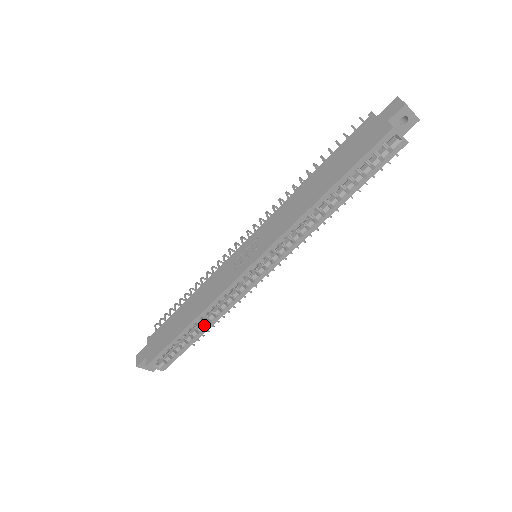
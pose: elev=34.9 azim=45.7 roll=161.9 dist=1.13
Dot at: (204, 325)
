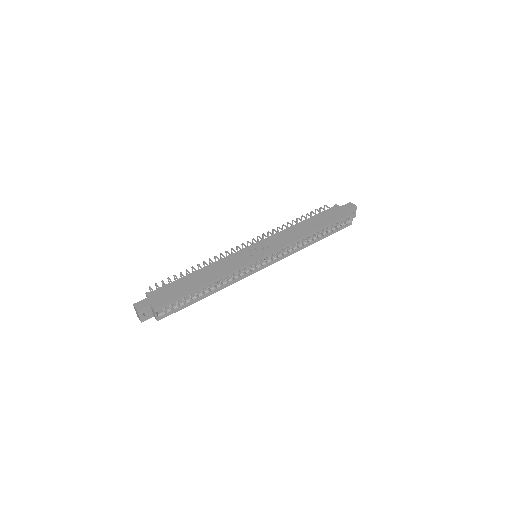
Dot at: (208, 291)
